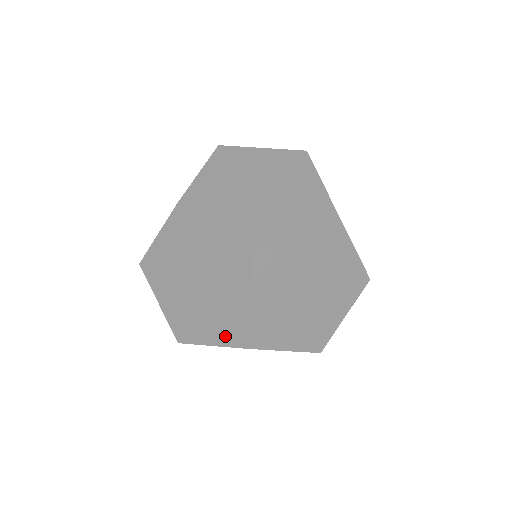
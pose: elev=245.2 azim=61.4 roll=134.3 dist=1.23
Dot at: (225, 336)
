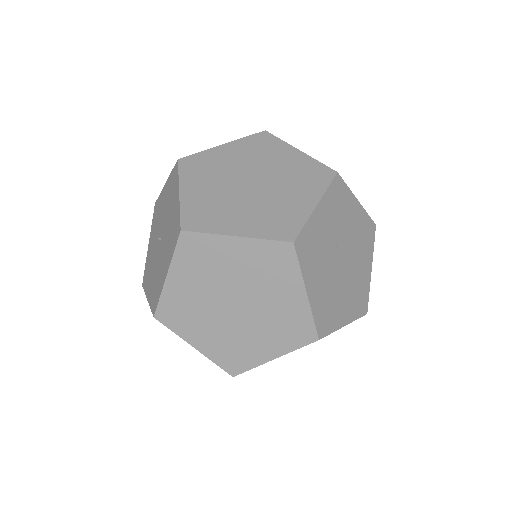
Dot at: occluded
